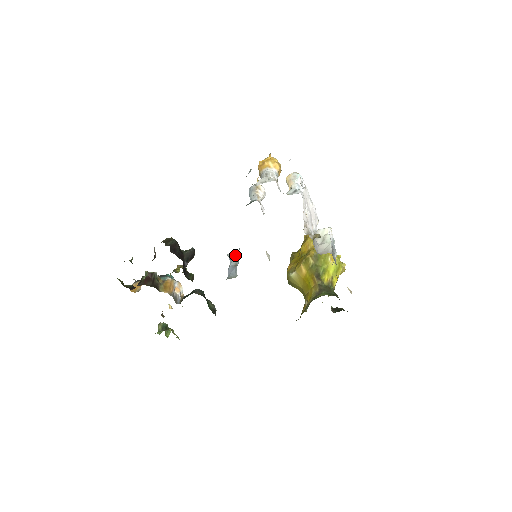
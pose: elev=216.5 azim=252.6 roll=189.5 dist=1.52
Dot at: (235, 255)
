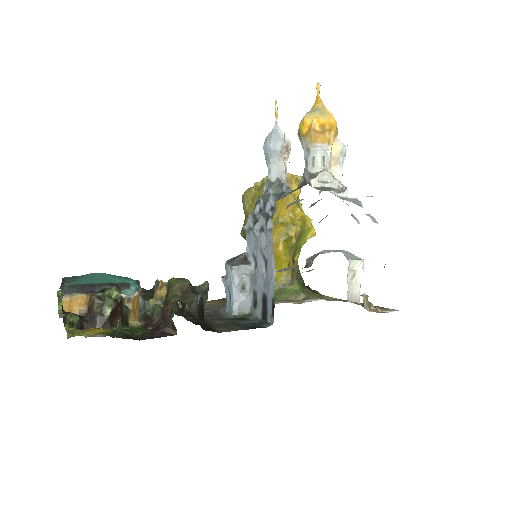
Dot at: (244, 270)
